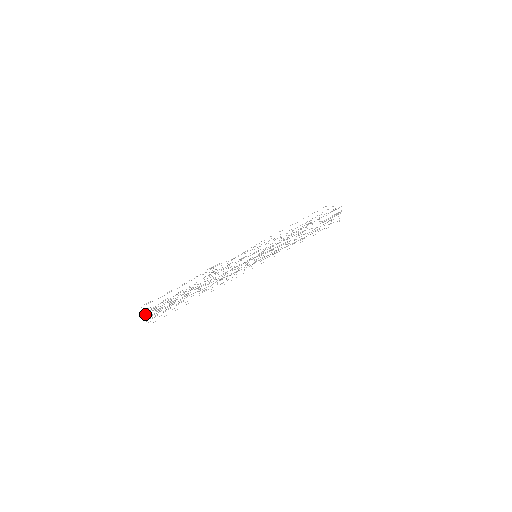
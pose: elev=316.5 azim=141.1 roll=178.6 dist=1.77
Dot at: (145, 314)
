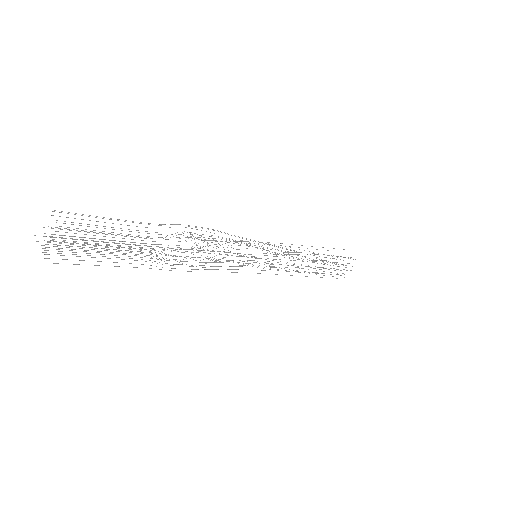
Dot at: occluded
